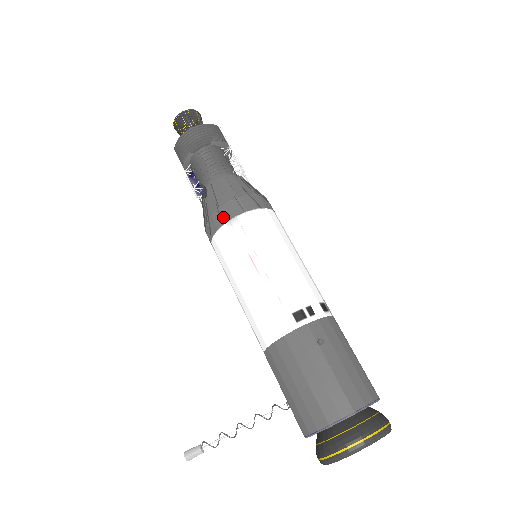
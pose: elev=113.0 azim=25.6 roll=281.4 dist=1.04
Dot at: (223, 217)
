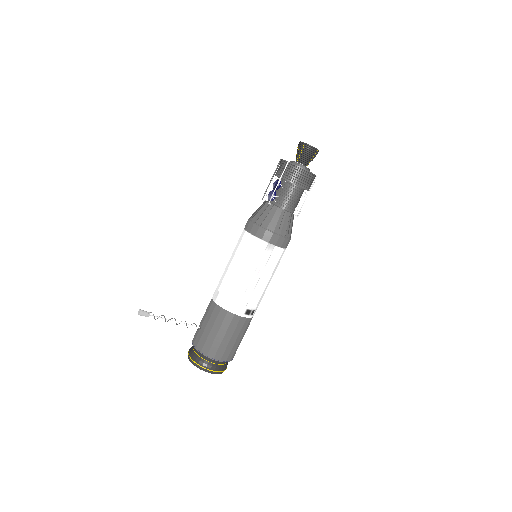
Dot at: (270, 239)
